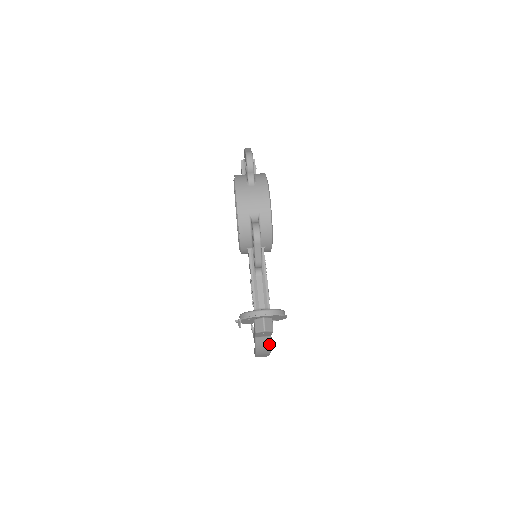
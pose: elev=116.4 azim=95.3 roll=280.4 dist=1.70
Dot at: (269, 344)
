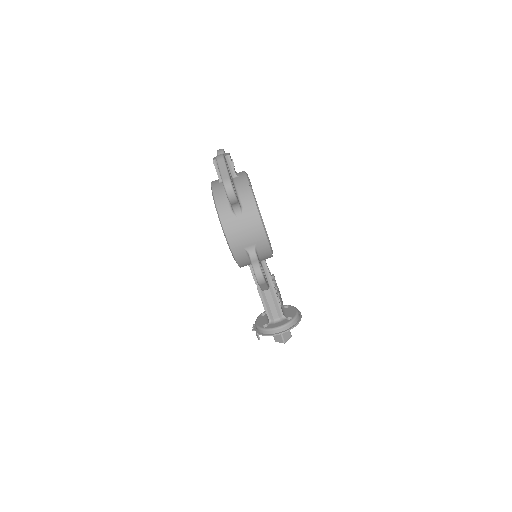
Dot at: occluded
